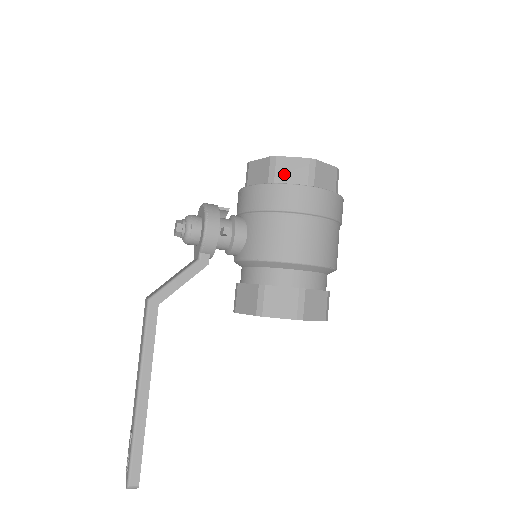
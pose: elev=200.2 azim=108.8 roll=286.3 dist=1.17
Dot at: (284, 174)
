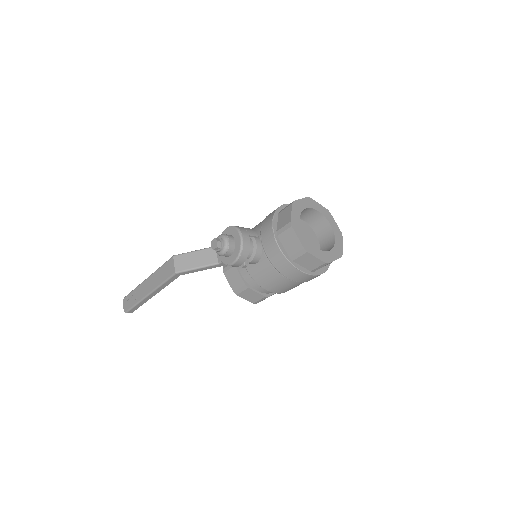
Dot at: (303, 261)
